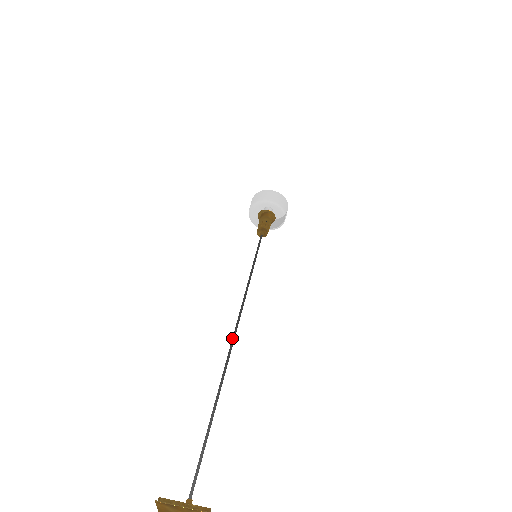
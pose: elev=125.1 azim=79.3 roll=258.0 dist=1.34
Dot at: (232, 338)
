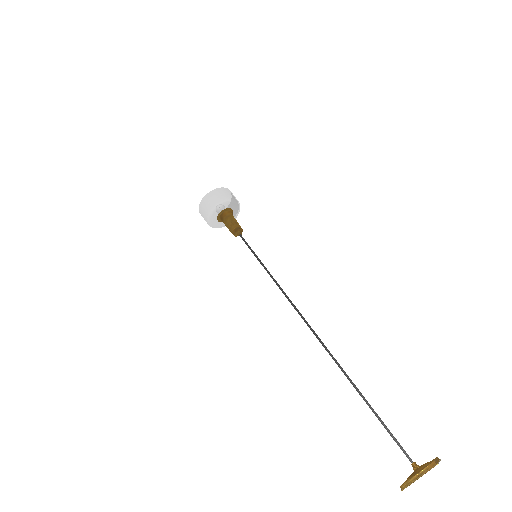
Dot at: occluded
